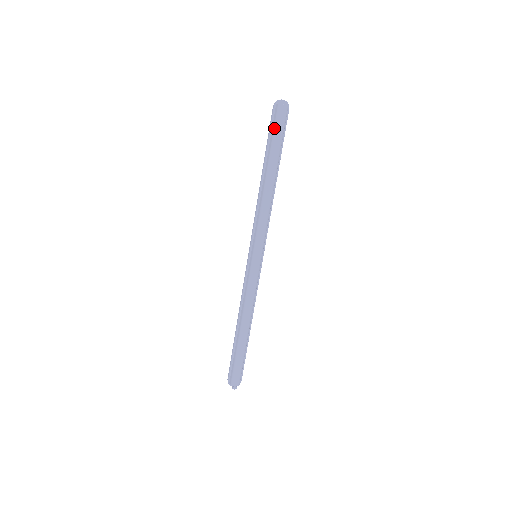
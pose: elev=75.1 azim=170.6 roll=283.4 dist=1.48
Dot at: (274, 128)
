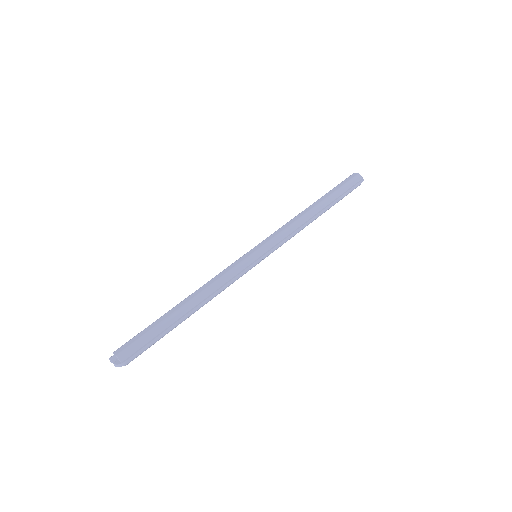
Dot at: (340, 184)
